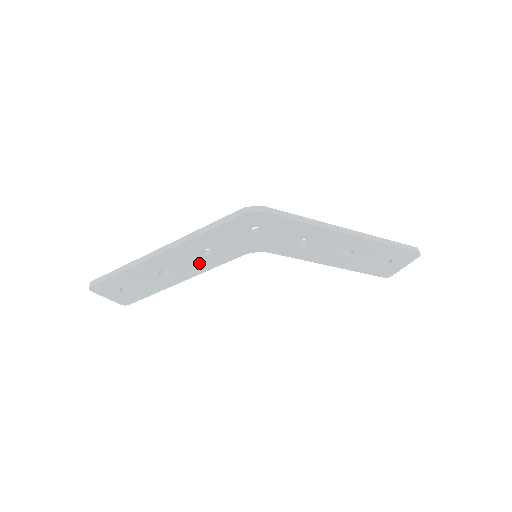
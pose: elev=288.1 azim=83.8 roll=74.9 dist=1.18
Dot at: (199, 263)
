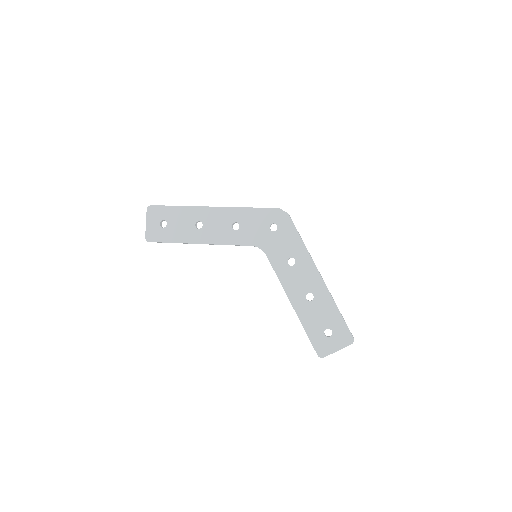
Dot at: (223, 233)
